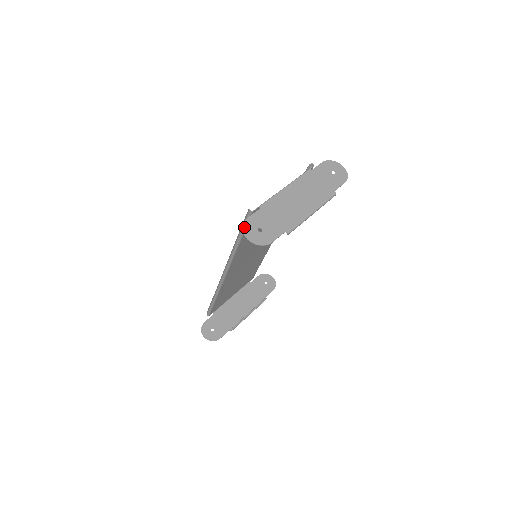
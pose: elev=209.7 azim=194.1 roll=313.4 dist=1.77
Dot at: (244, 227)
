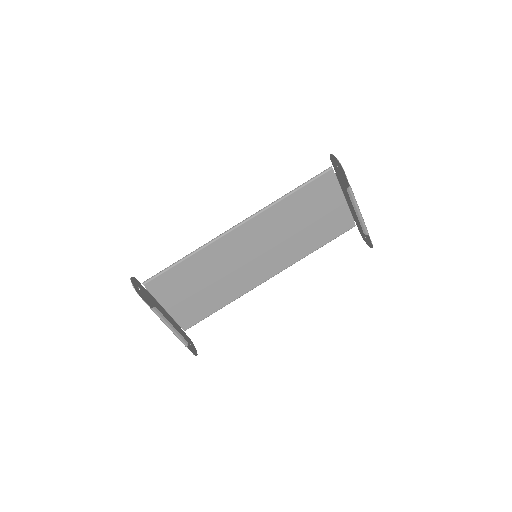
Dot at: (331, 156)
